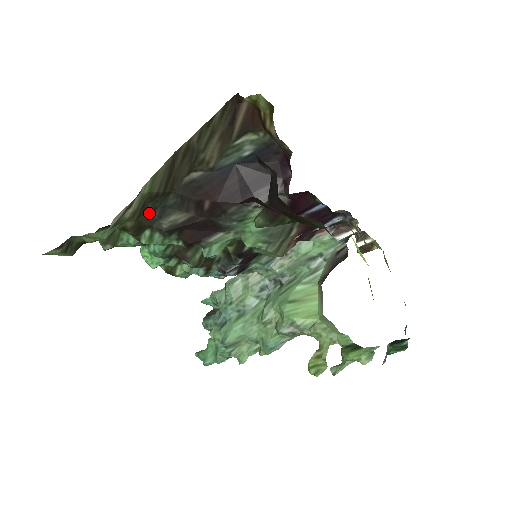
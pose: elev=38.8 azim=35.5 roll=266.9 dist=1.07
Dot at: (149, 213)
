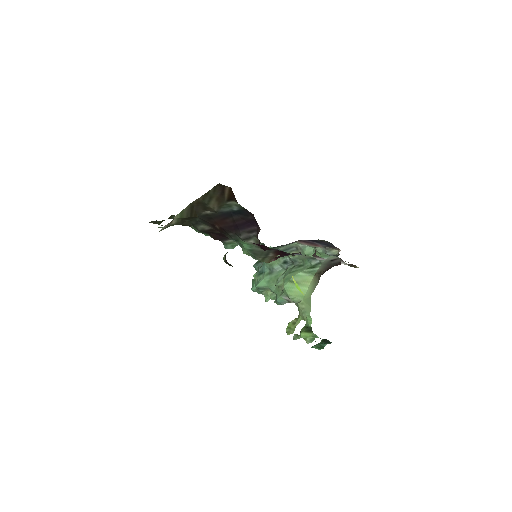
Dot at: (189, 221)
